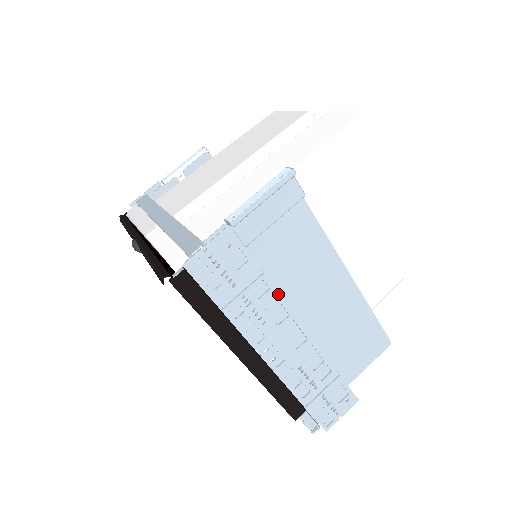
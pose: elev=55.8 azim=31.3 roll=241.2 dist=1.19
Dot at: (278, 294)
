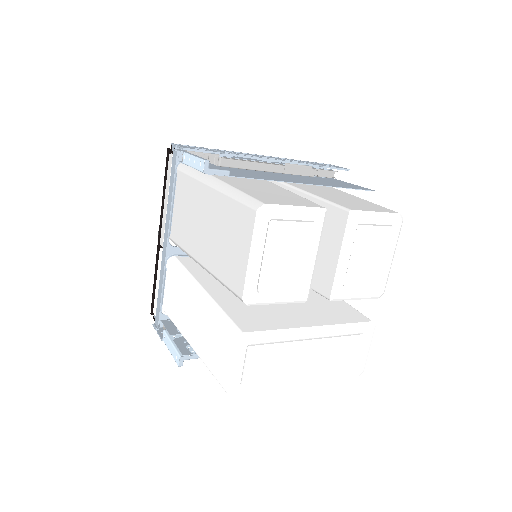
Dot at: occluded
